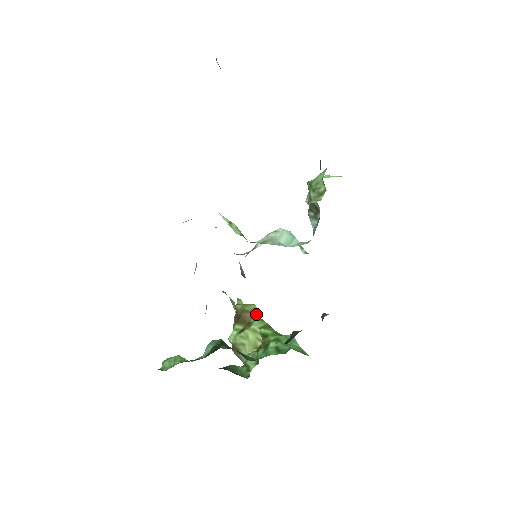
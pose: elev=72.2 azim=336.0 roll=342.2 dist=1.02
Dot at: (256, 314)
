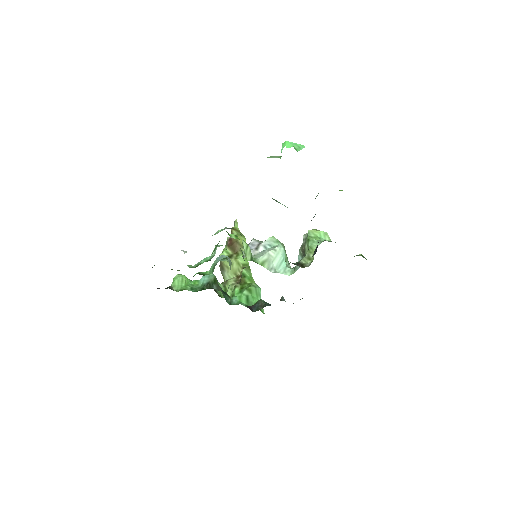
Dot at: occluded
